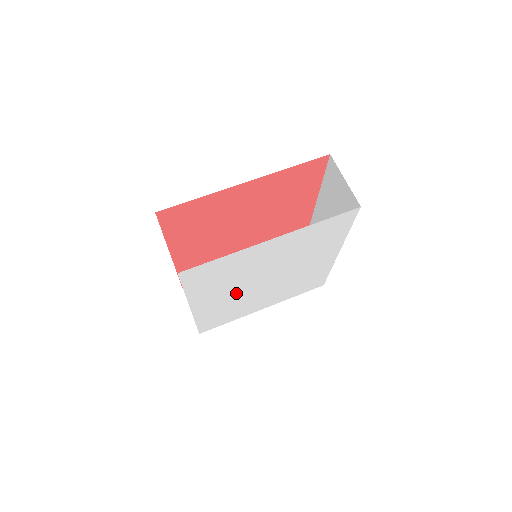
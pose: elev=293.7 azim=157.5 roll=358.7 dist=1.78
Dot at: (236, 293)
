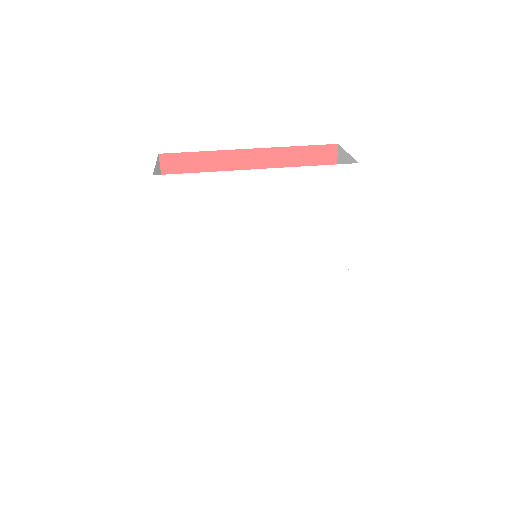
Dot at: (222, 278)
